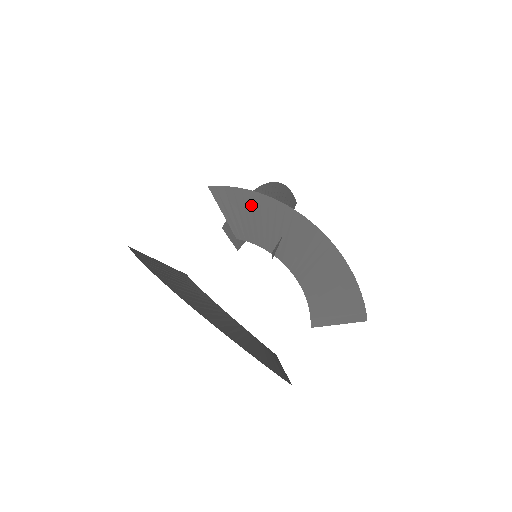
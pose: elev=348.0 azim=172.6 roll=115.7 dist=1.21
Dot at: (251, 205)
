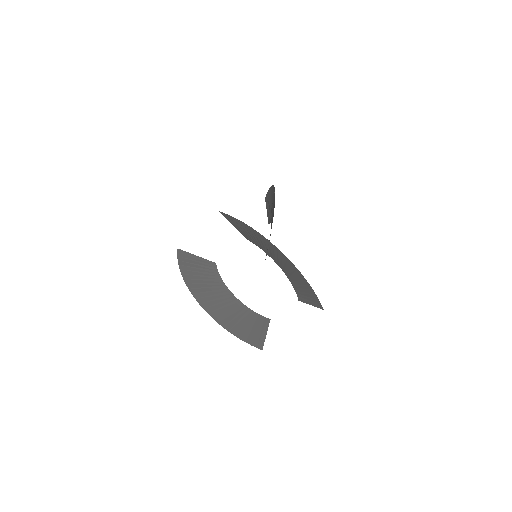
Dot at: (245, 228)
